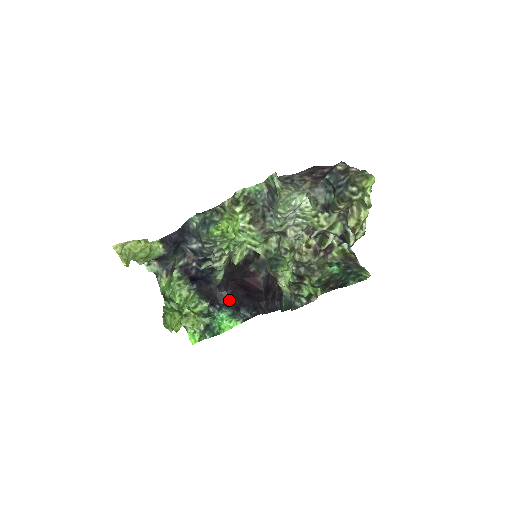
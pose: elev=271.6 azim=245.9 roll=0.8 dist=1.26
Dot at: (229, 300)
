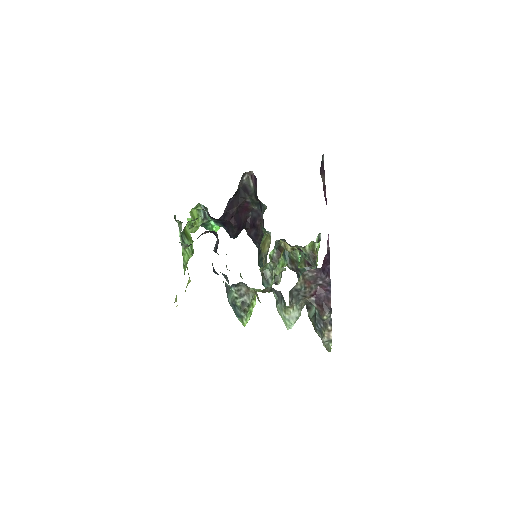
Dot at: (225, 223)
